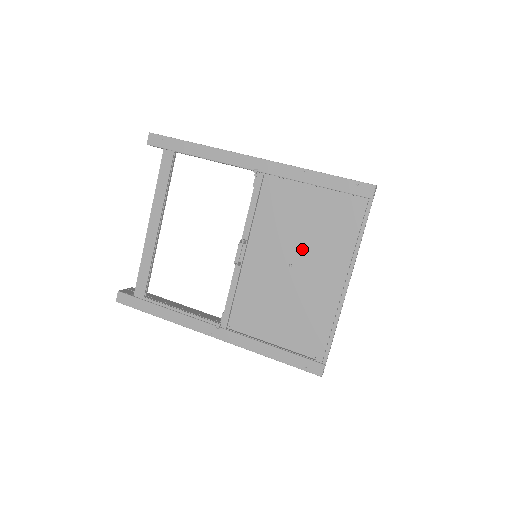
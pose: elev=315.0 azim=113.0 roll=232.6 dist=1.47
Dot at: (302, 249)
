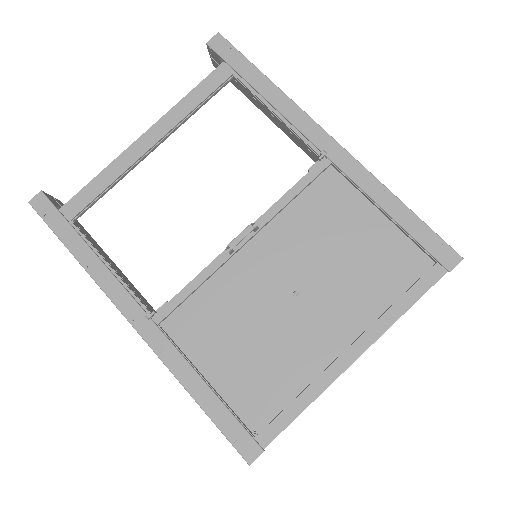
Dot at: (324, 281)
